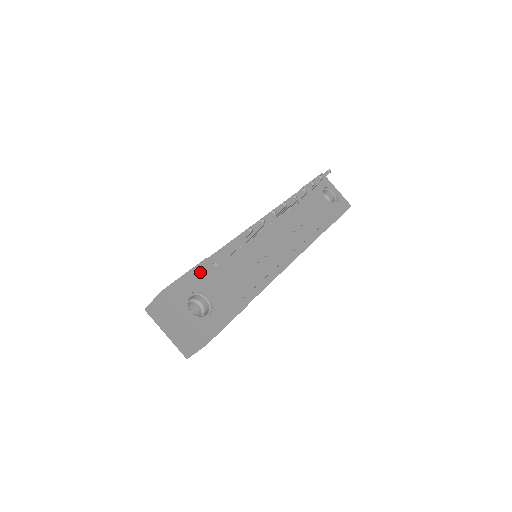
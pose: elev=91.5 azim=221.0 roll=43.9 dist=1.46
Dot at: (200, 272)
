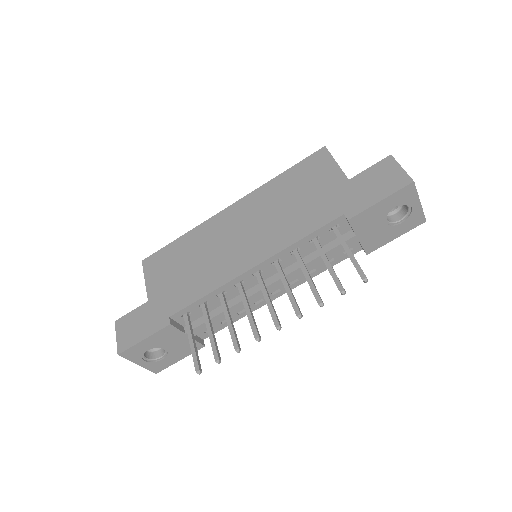
Dot at: (160, 336)
